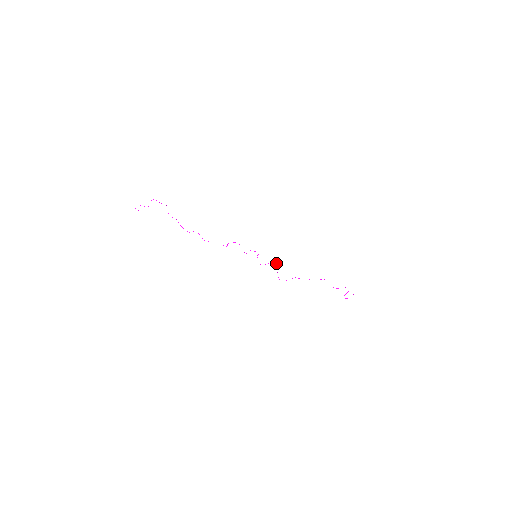
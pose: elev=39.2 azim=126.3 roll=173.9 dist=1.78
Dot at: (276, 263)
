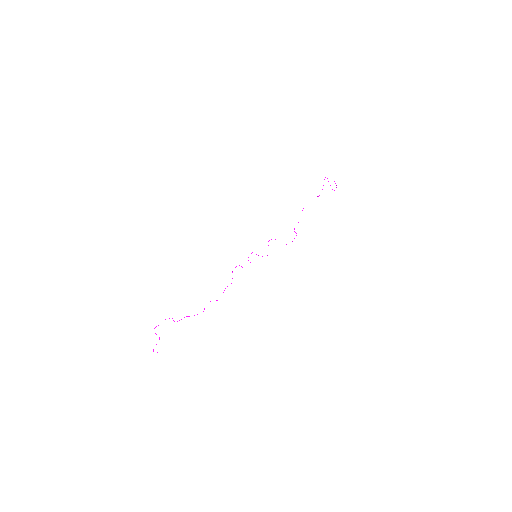
Dot at: occluded
